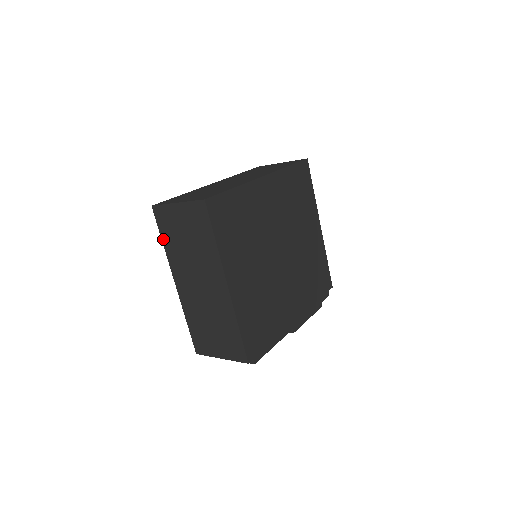
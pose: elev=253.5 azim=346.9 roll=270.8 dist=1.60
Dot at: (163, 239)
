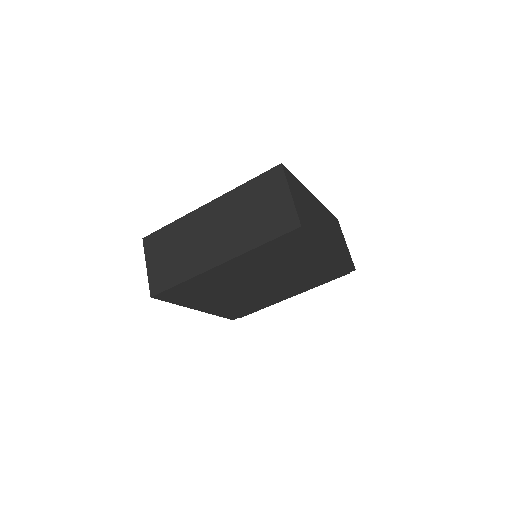
Dot at: occluded
